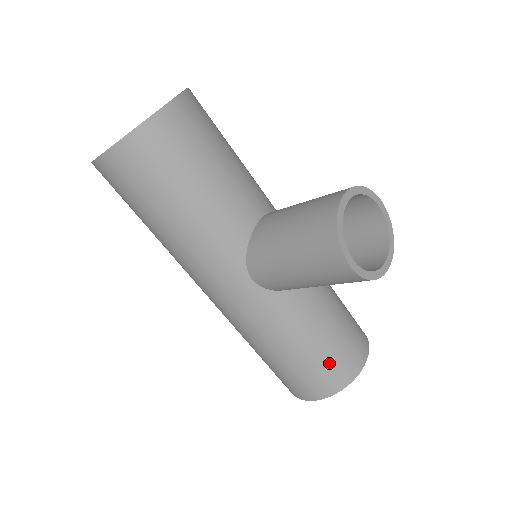
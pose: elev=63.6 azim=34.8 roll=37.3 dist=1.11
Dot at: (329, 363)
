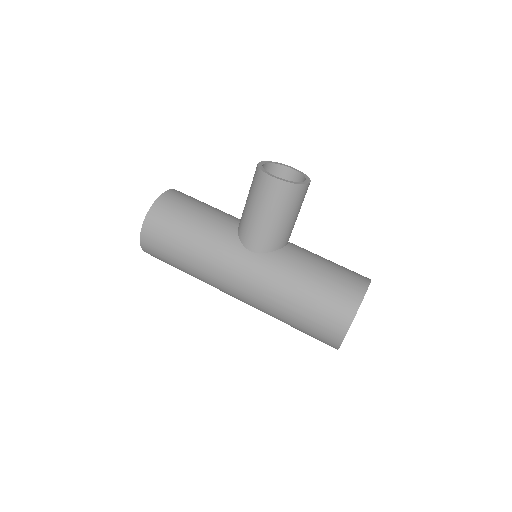
Dot at: (337, 286)
